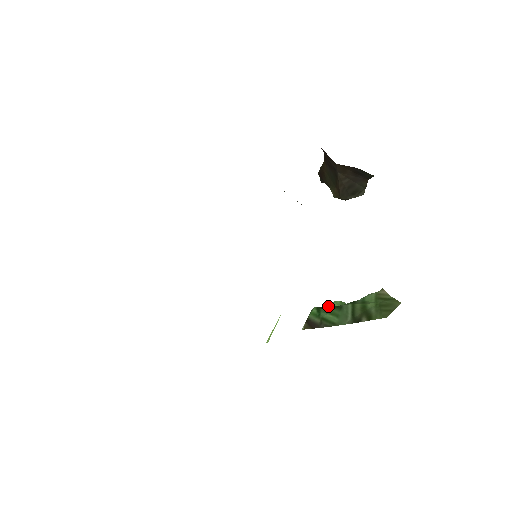
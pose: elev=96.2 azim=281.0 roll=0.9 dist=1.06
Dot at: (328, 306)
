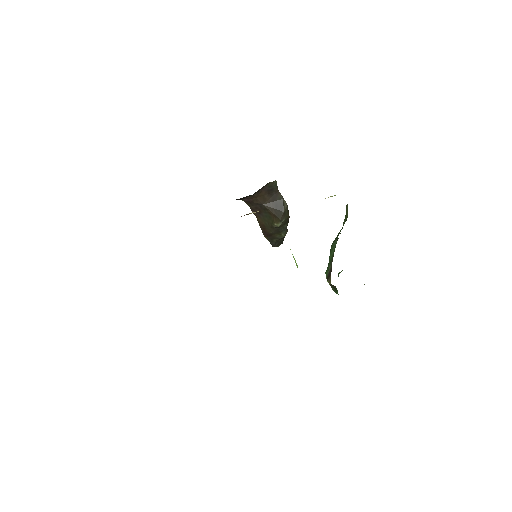
Dot at: occluded
